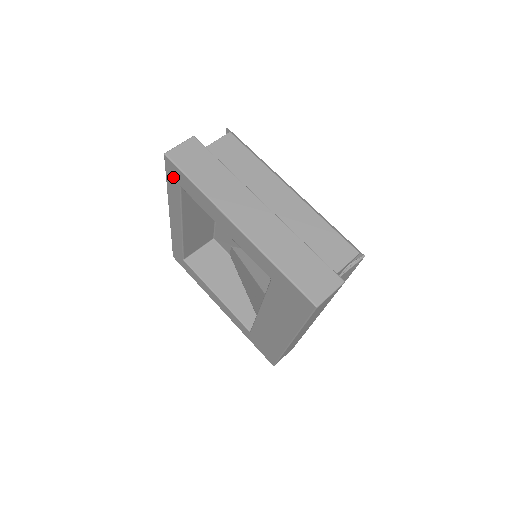
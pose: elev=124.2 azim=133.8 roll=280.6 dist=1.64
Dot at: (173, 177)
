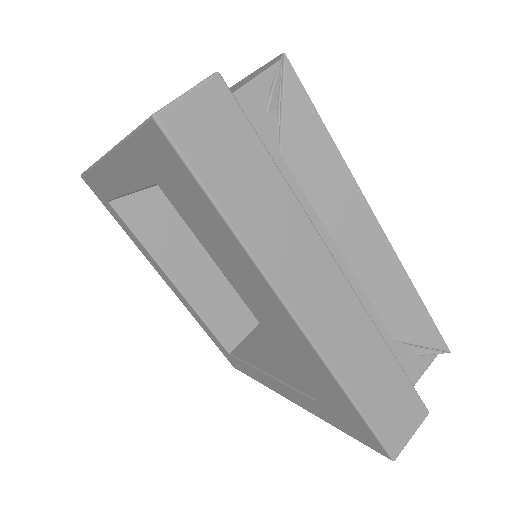
Dot at: (102, 198)
